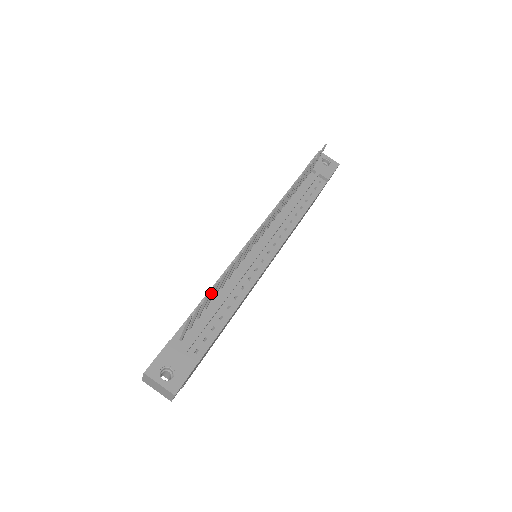
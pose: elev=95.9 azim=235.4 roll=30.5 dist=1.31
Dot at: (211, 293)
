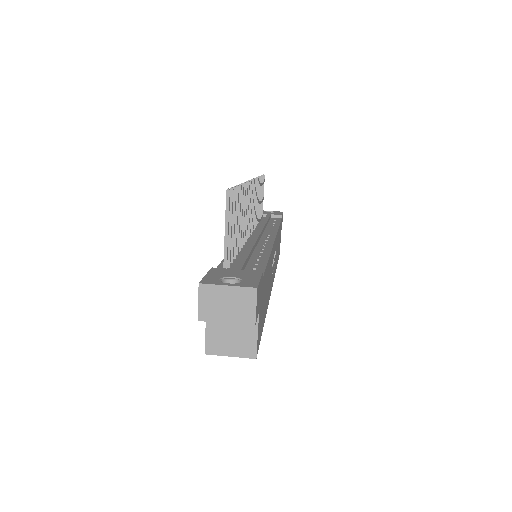
Dot at: occluded
